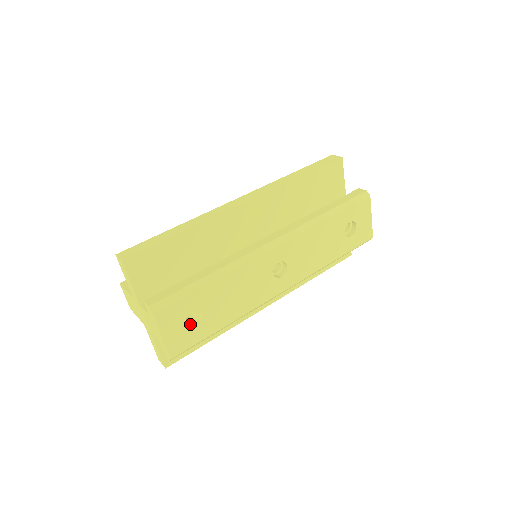
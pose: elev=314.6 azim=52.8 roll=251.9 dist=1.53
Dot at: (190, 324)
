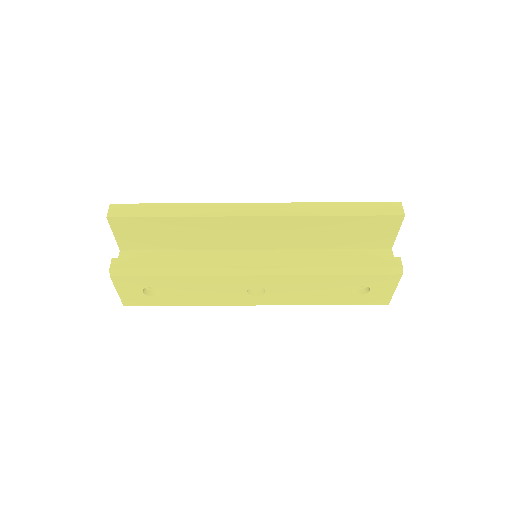
Dot at: (150, 291)
